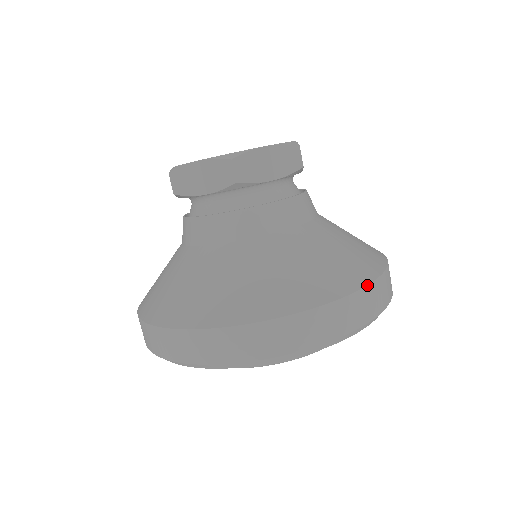
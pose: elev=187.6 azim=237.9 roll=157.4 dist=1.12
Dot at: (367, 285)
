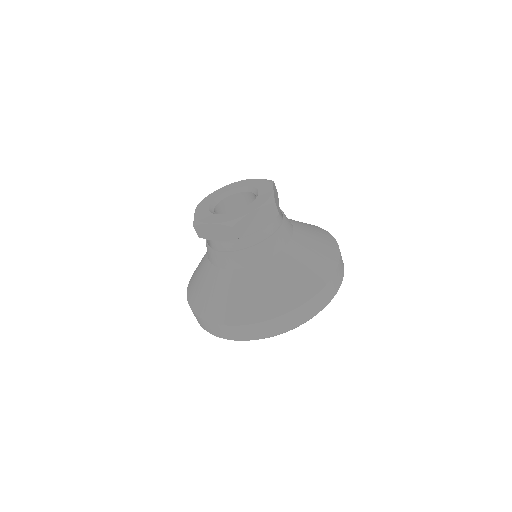
Dot at: (321, 290)
